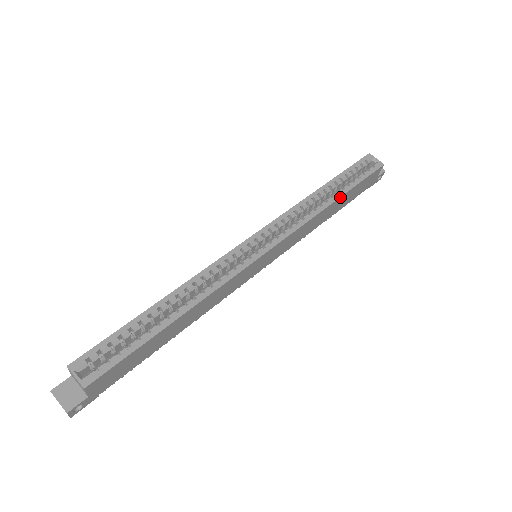
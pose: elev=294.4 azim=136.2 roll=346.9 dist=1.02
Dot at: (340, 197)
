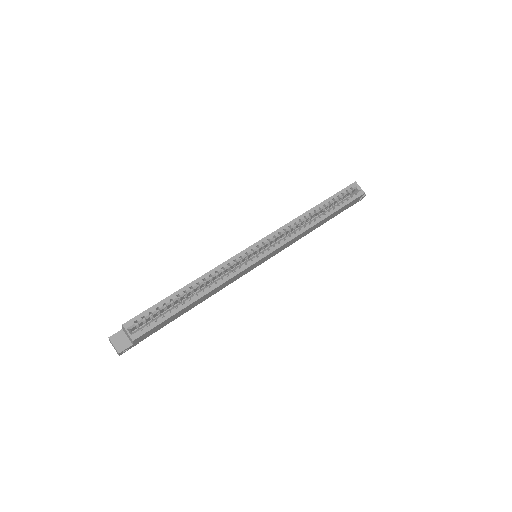
Dot at: (325, 218)
